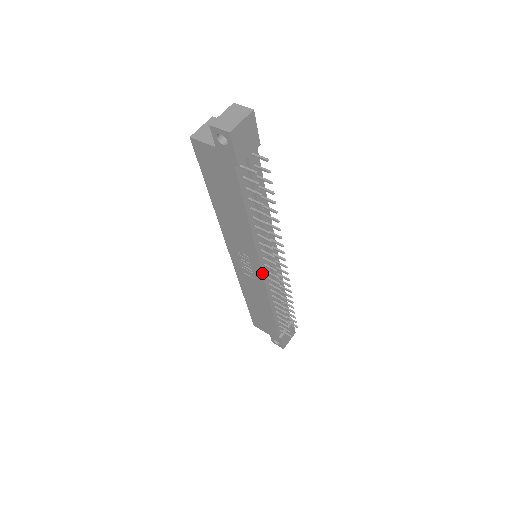
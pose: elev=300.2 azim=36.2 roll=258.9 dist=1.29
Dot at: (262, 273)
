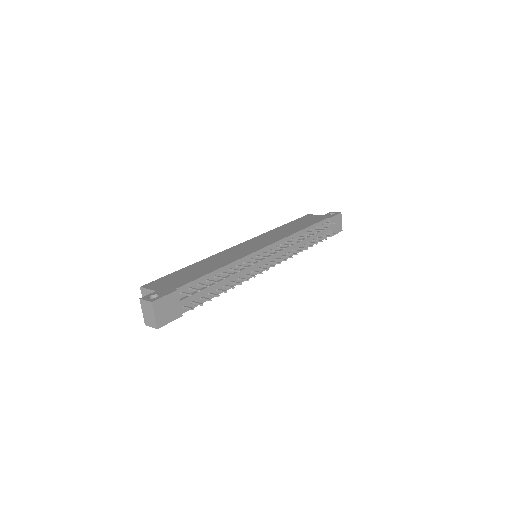
Dot at: occluded
